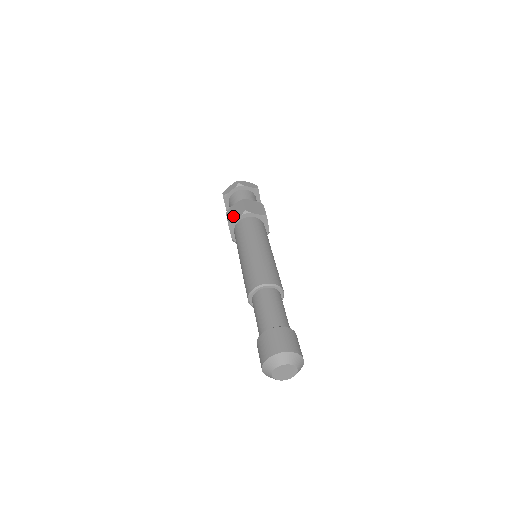
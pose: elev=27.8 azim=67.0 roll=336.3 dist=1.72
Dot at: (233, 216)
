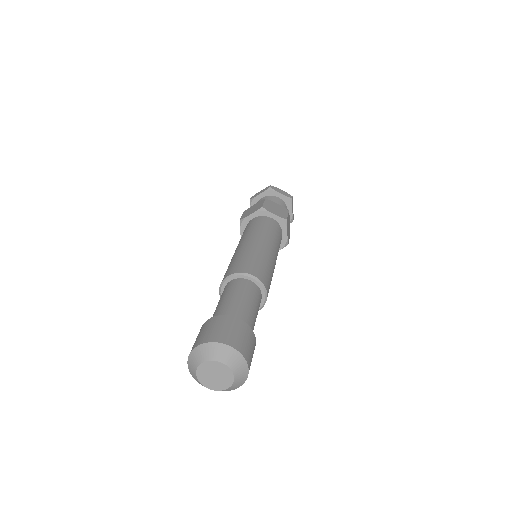
Dot at: occluded
